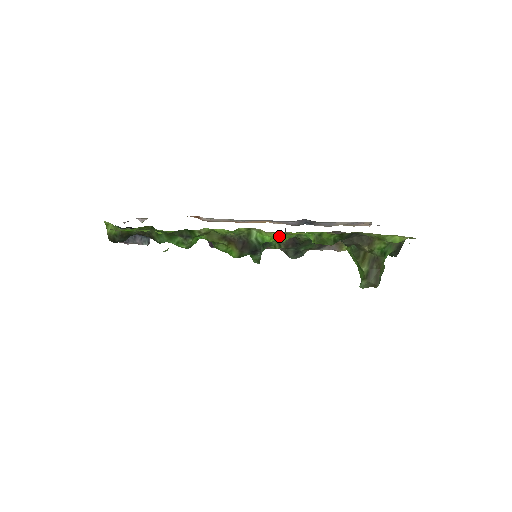
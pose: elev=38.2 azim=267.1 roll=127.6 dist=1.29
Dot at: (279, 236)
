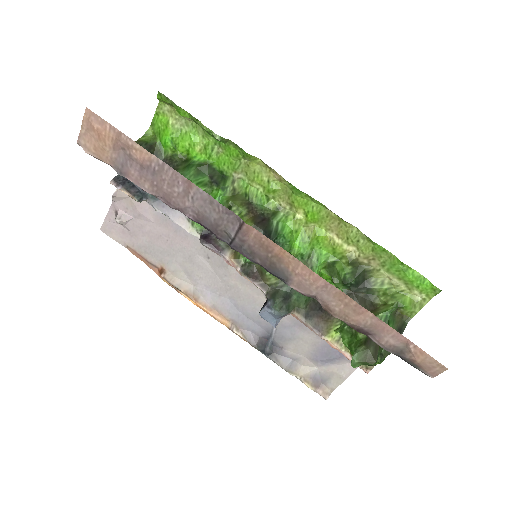
Dot at: (294, 243)
